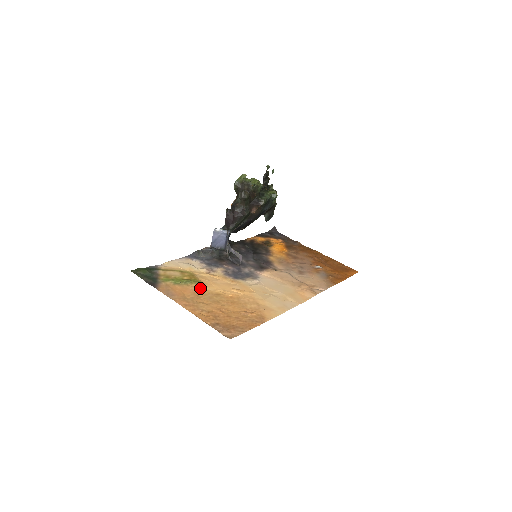
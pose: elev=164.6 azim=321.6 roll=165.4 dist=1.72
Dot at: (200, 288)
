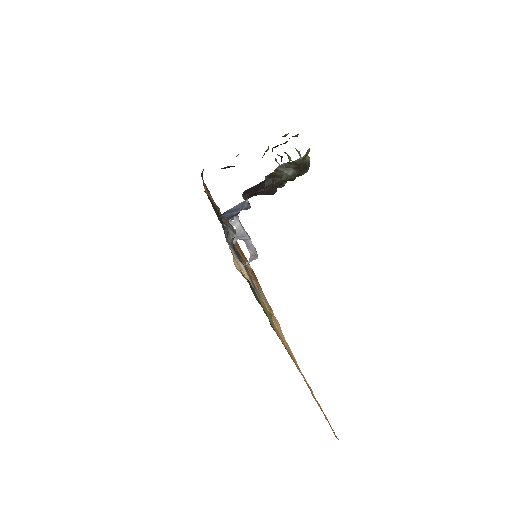
Dot at: occluded
